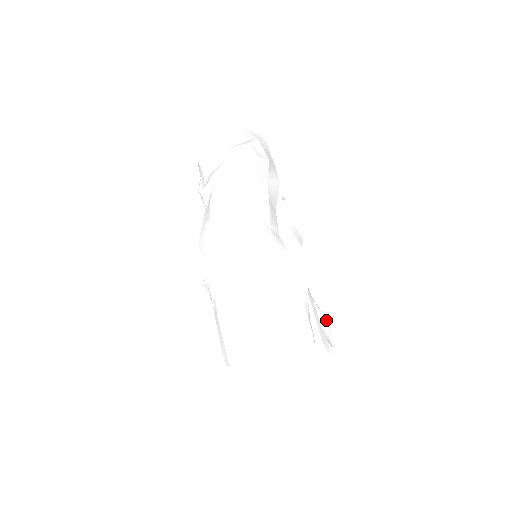
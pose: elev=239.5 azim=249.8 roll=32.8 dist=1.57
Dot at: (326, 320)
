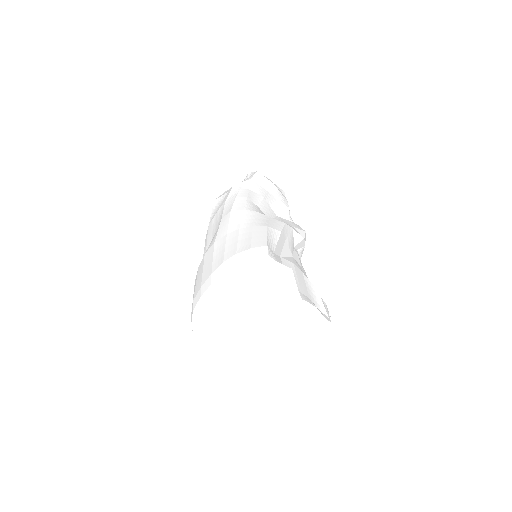
Dot at: (319, 294)
